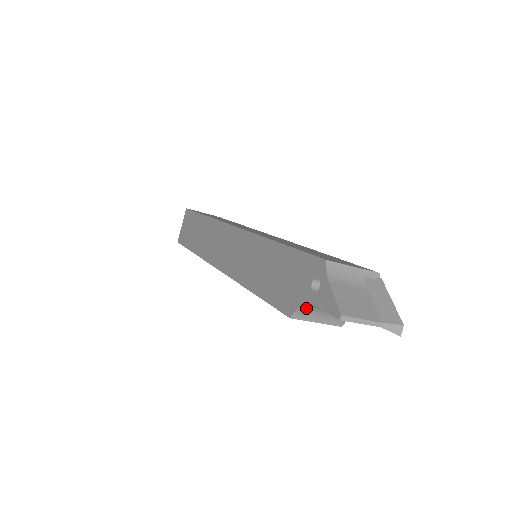
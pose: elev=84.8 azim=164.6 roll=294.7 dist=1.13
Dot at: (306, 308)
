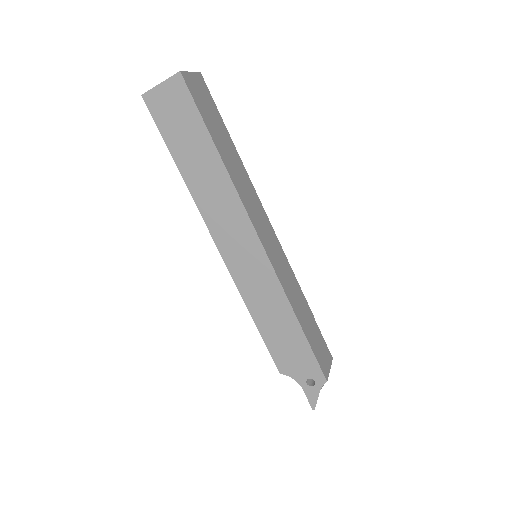
Dot at: (292, 375)
